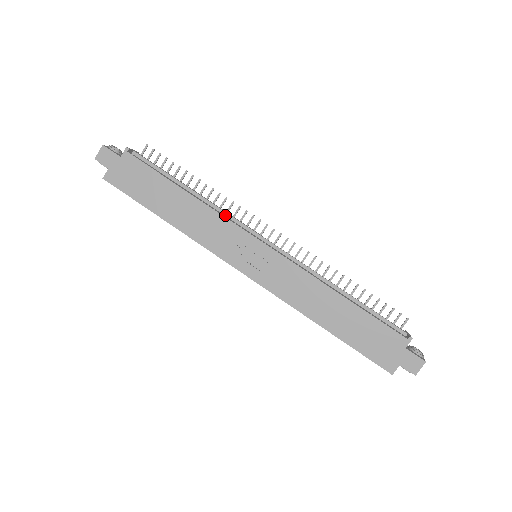
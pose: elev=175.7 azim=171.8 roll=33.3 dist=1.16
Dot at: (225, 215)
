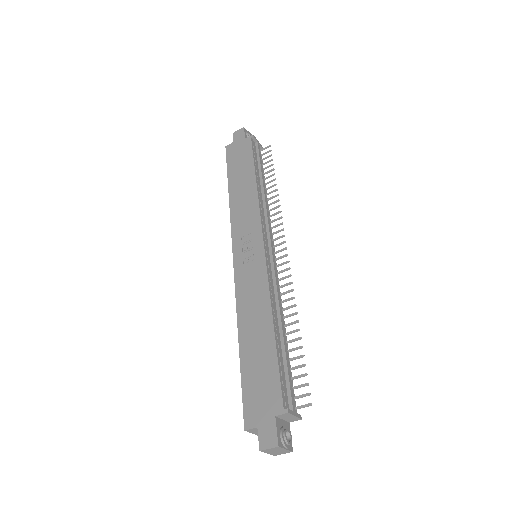
Dot at: (265, 213)
